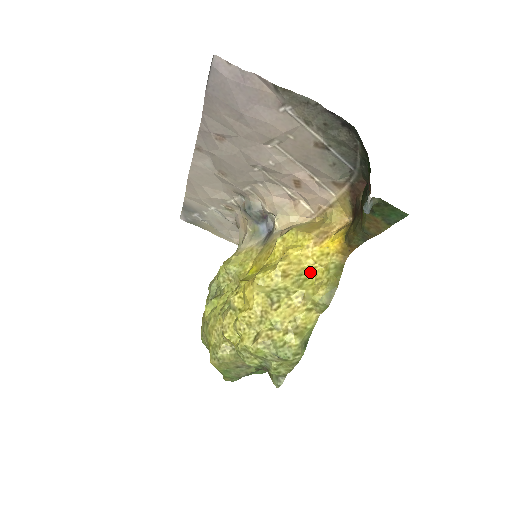
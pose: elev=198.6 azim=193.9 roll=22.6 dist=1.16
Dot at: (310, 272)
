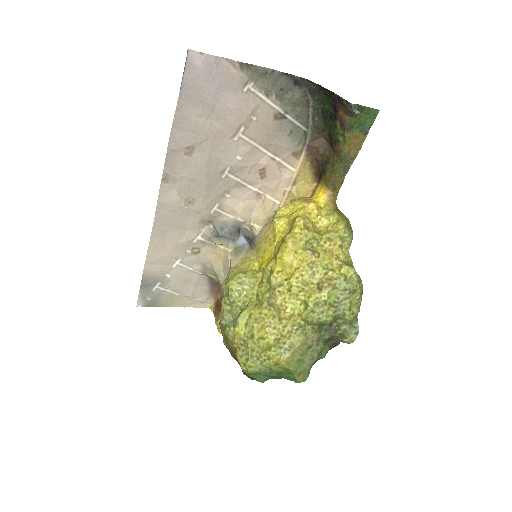
Dot at: (318, 225)
